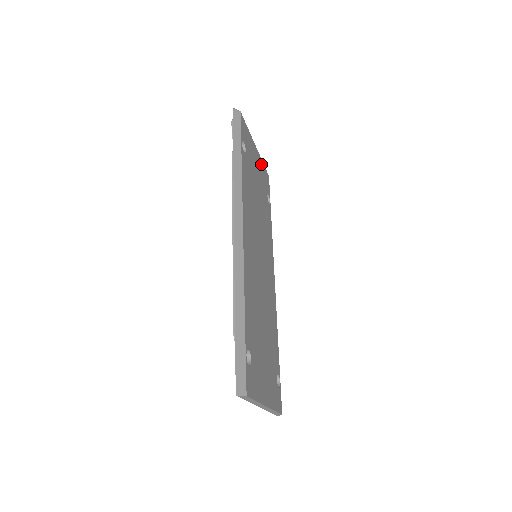
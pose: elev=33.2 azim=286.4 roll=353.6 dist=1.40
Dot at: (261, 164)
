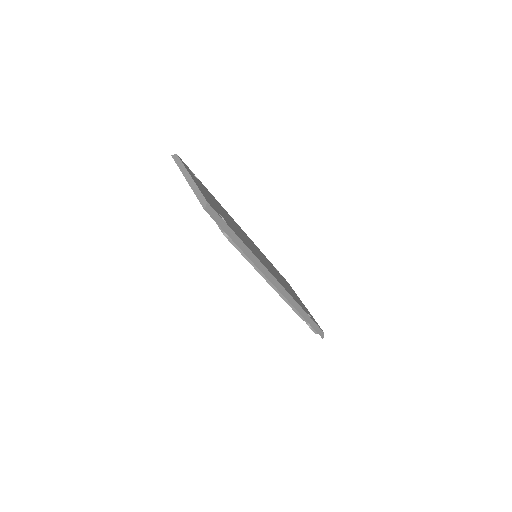
Dot at: occluded
